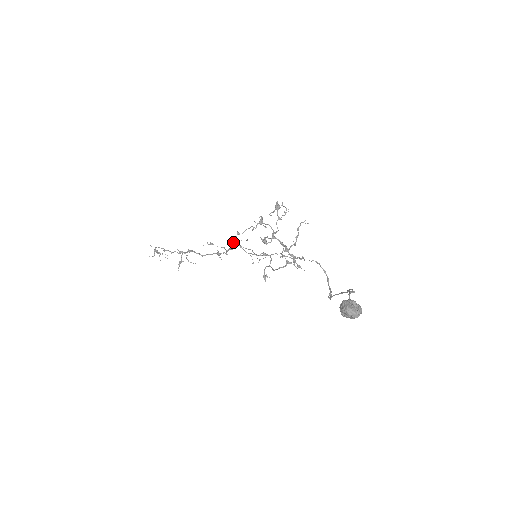
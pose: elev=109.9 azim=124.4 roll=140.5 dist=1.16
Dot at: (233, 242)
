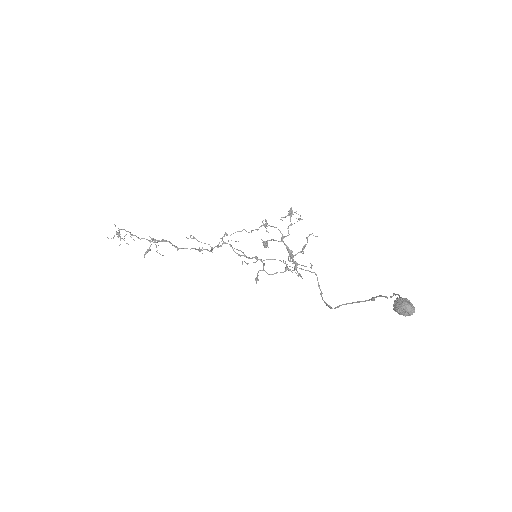
Dot at: occluded
